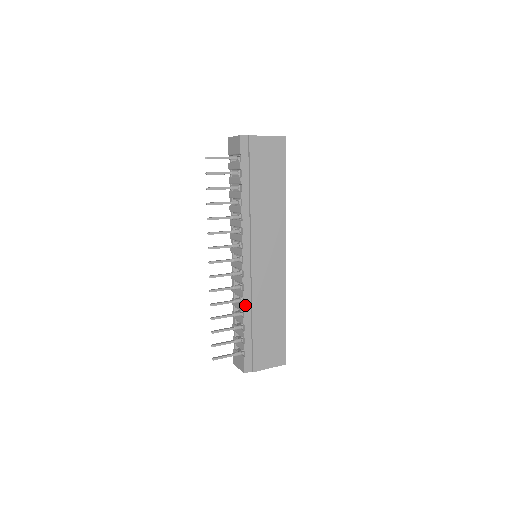
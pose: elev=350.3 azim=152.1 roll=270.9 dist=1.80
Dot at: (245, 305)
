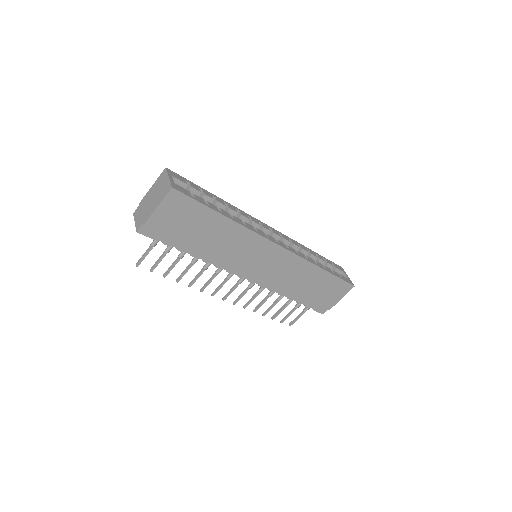
Dot at: (280, 293)
